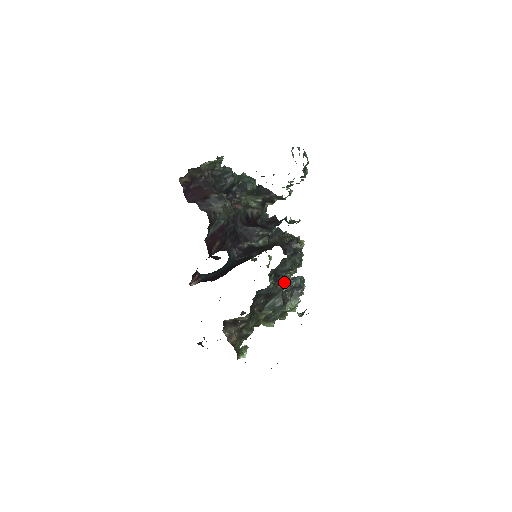
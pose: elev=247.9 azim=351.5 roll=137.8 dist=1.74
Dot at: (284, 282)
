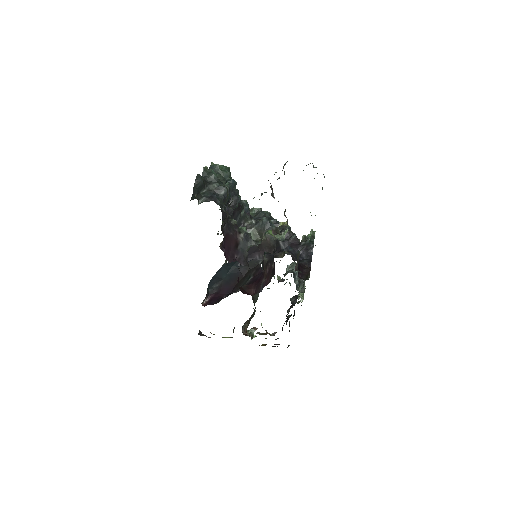
Dot at: occluded
